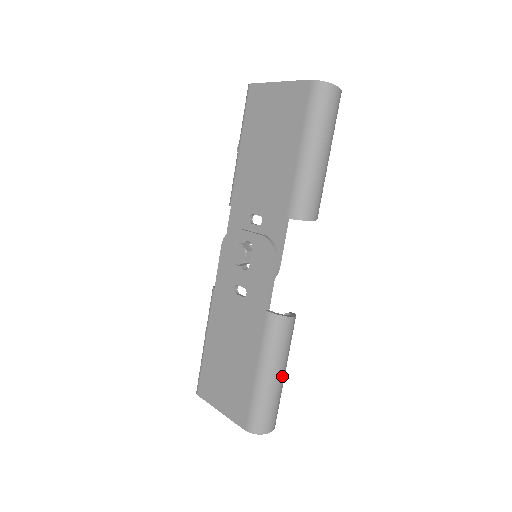
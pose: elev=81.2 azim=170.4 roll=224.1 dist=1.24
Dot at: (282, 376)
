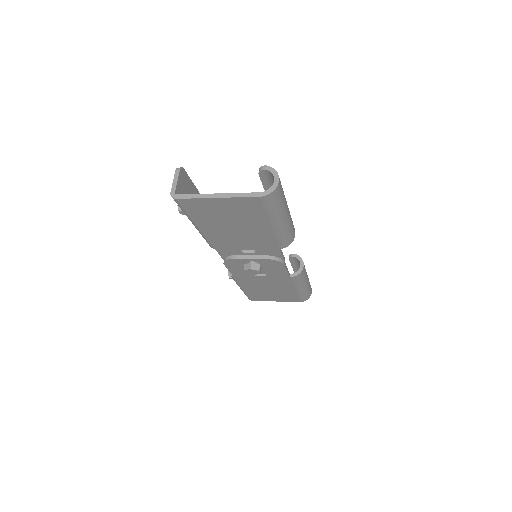
Dot at: occluded
